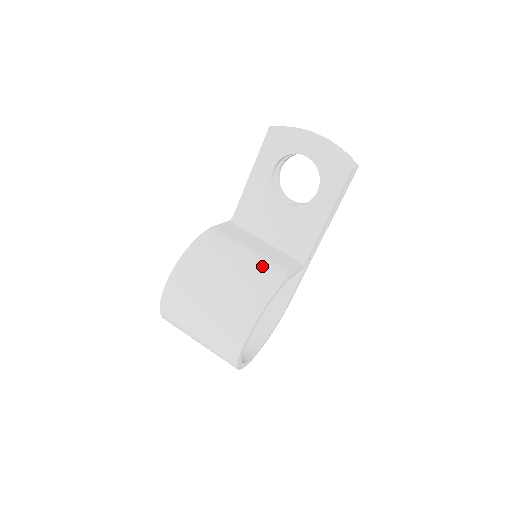
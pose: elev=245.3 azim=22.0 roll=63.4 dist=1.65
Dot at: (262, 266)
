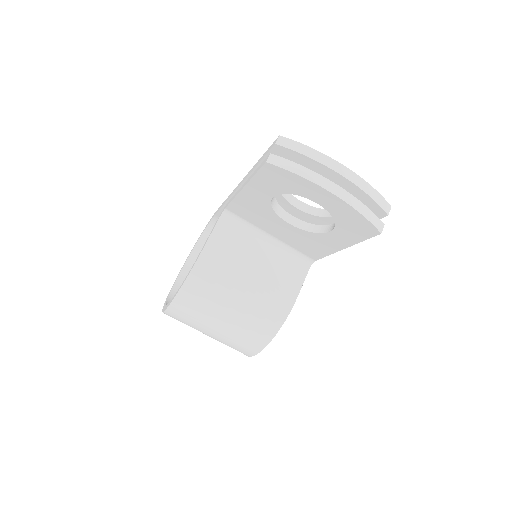
Dot at: (263, 303)
